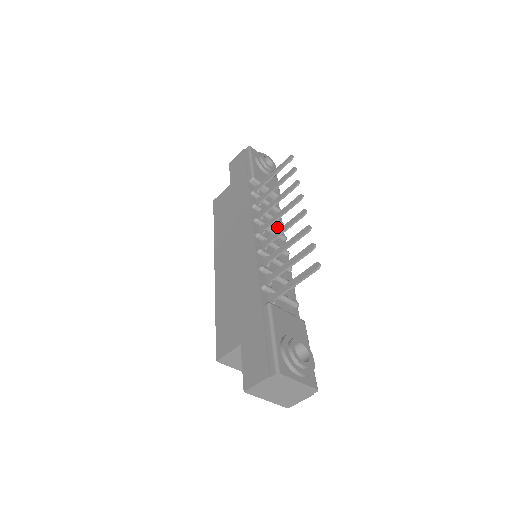
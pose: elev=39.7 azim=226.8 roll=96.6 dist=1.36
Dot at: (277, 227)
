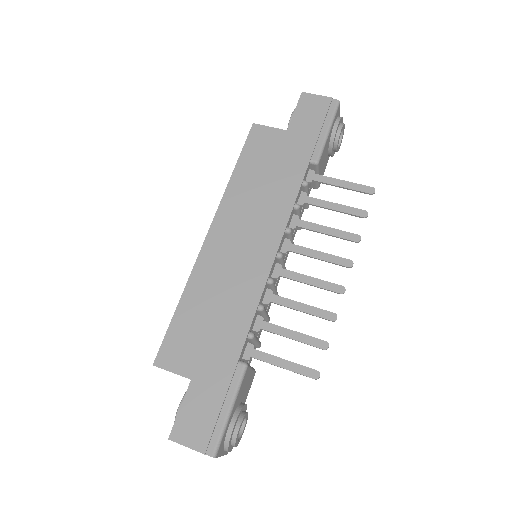
Dot at: (294, 229)
